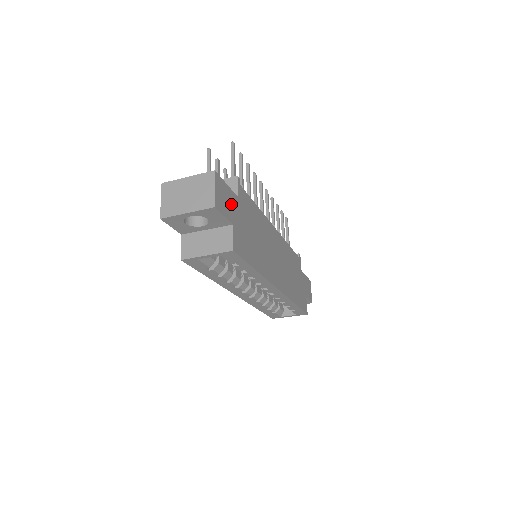
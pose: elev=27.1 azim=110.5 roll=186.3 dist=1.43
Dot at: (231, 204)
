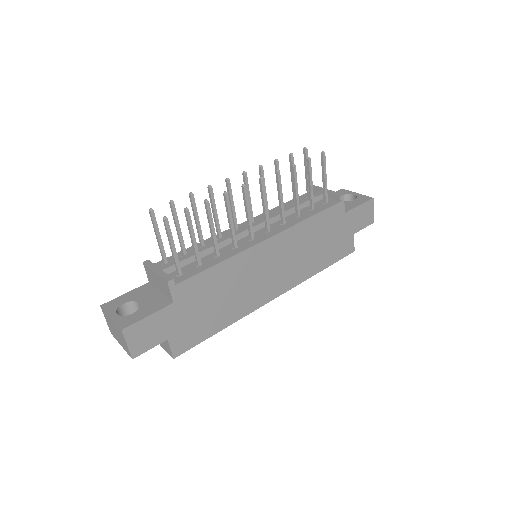
Dot at: (161, 324)
